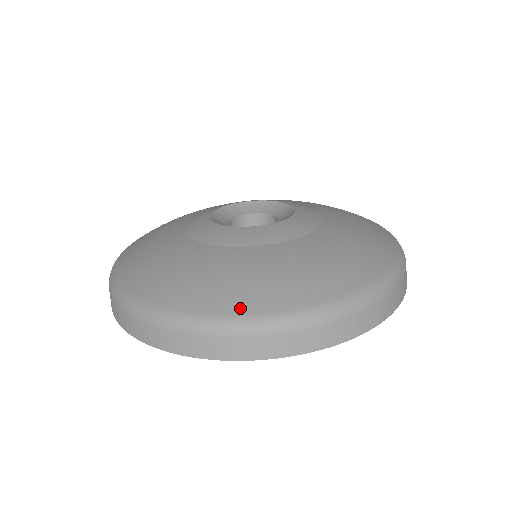
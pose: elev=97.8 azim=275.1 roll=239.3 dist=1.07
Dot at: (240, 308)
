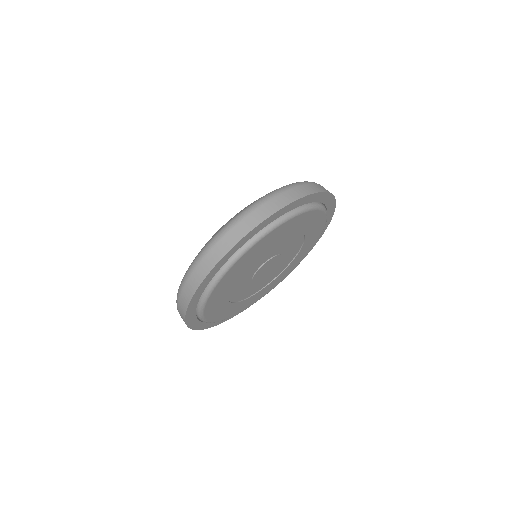
Dot at: (216, 233)
